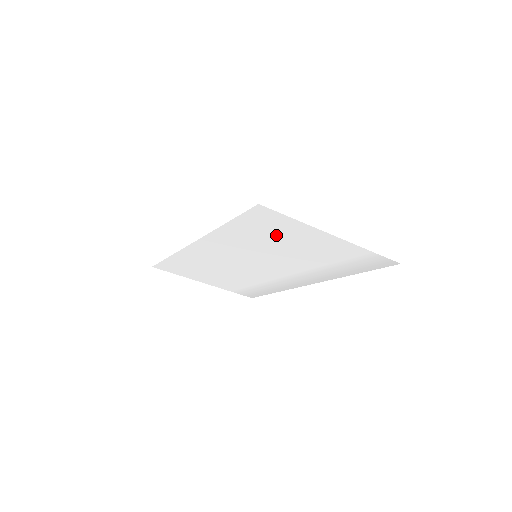
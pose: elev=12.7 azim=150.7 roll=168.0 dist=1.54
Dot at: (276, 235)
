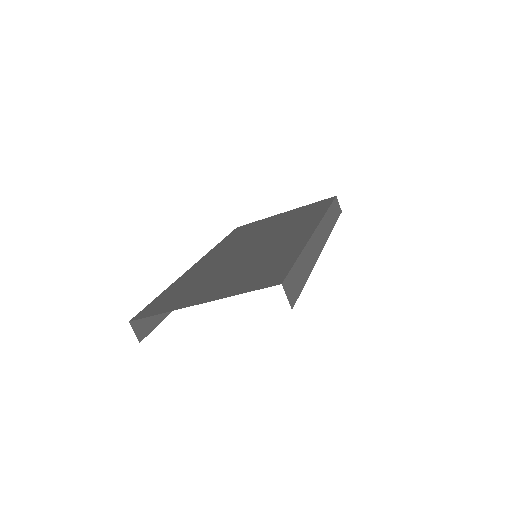
Dot at: occluded
